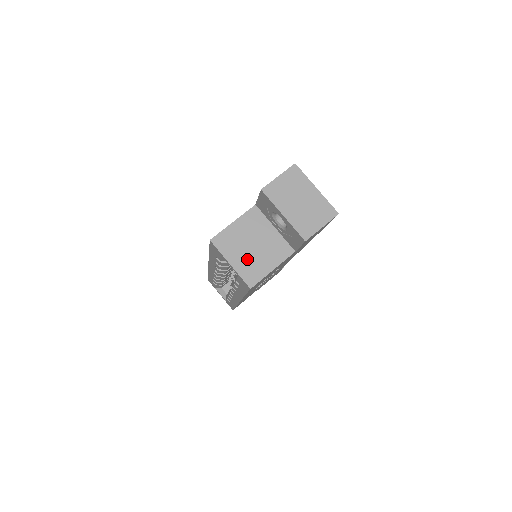
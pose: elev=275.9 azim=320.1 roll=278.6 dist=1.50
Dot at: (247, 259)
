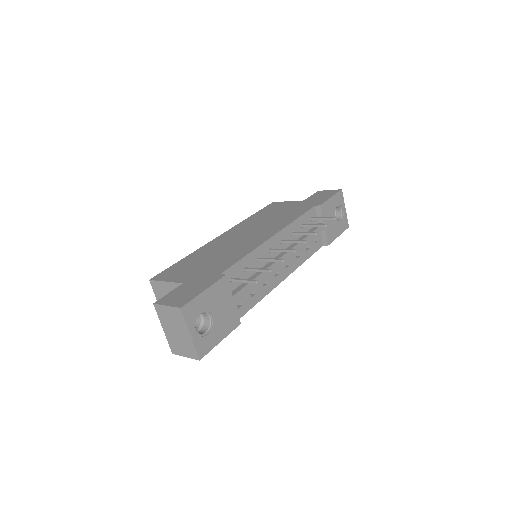
Dot at: occluded
